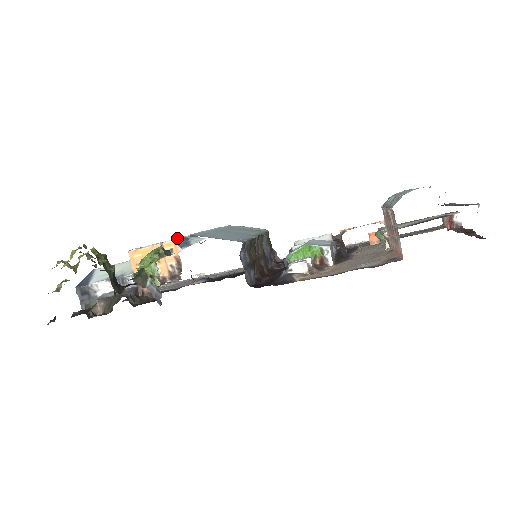
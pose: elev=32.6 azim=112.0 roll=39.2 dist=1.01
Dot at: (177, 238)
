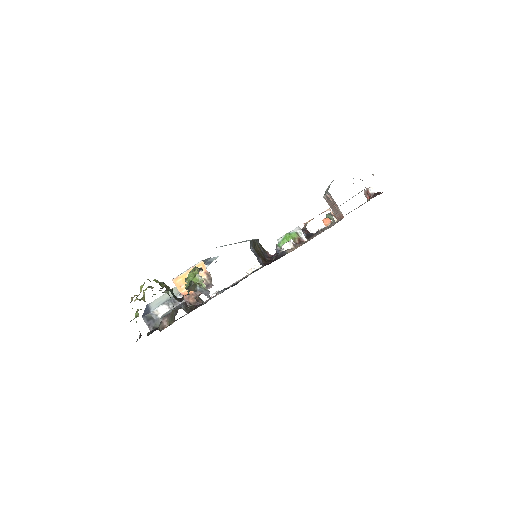
Dot at: (202, 260)
